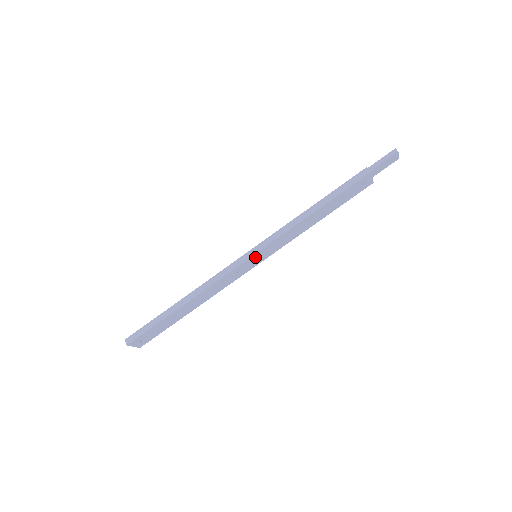
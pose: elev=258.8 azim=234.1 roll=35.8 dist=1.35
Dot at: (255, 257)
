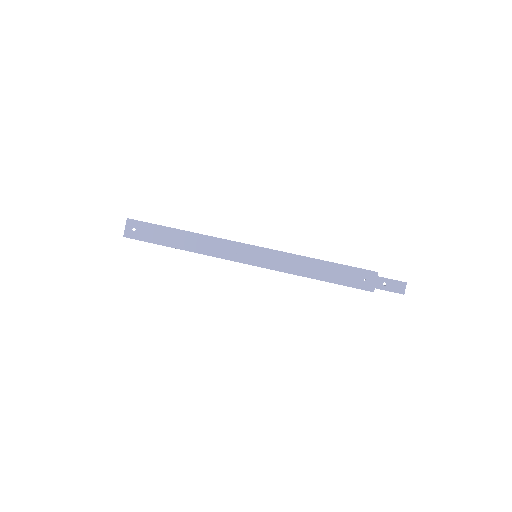
Dot at: (256, 251)
